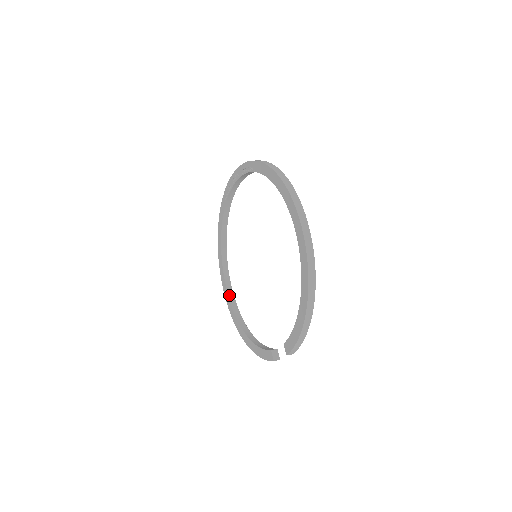
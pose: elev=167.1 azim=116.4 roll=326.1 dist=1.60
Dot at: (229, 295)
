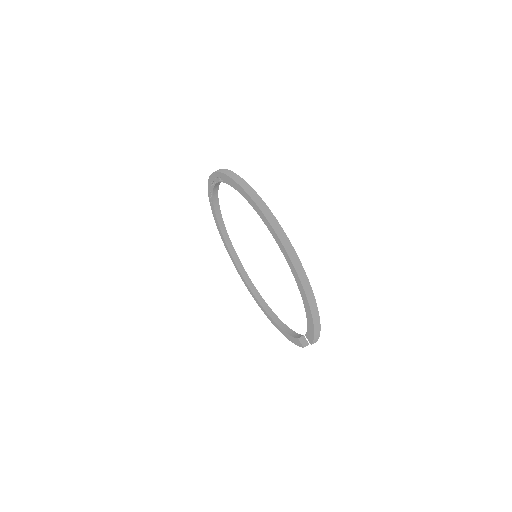
Dot at: (249, 287)
